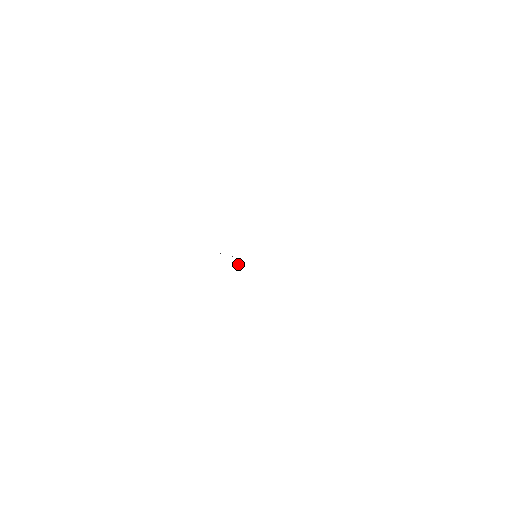
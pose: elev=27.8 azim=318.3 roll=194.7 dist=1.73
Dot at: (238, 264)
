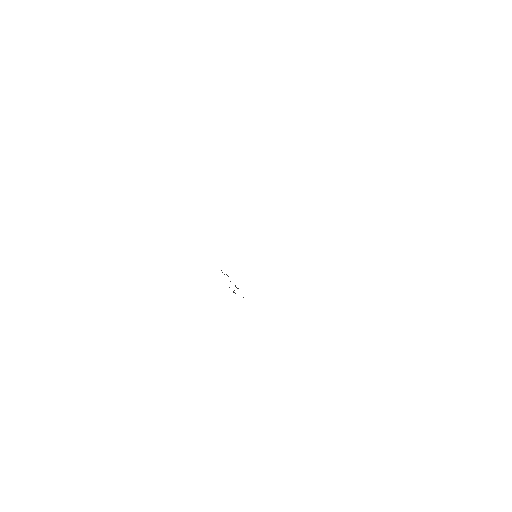
Dot at: occluded
